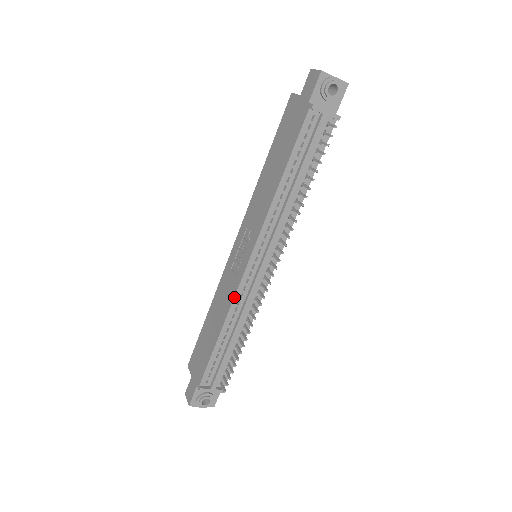
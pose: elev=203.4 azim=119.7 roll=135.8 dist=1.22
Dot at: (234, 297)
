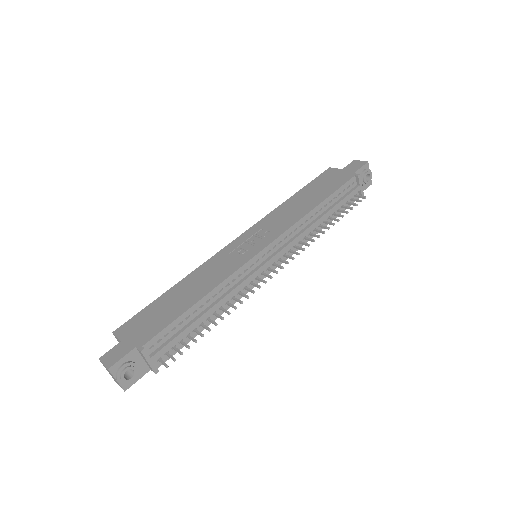
Dot at: (235, 272)
